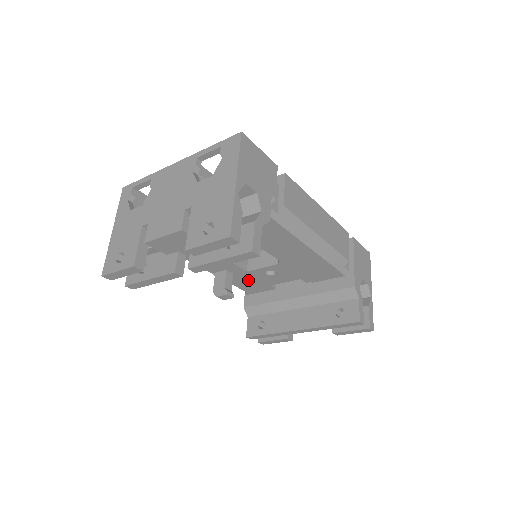
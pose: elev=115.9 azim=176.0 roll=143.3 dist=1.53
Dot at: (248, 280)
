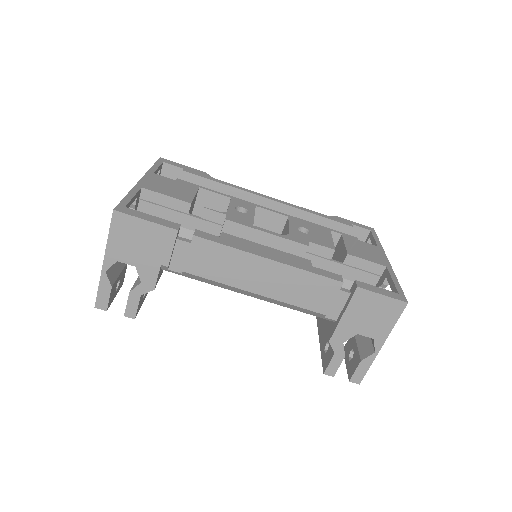
Dot at: occluded
